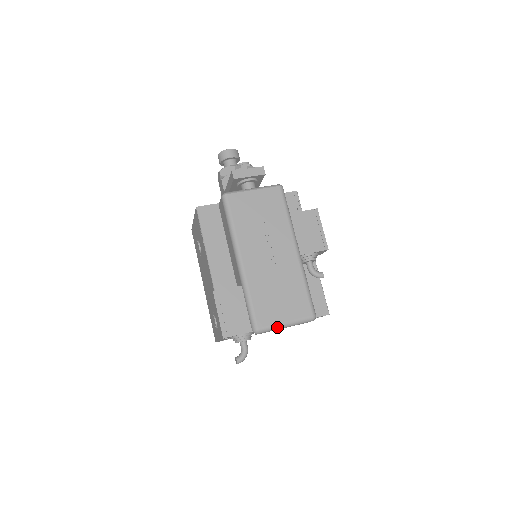
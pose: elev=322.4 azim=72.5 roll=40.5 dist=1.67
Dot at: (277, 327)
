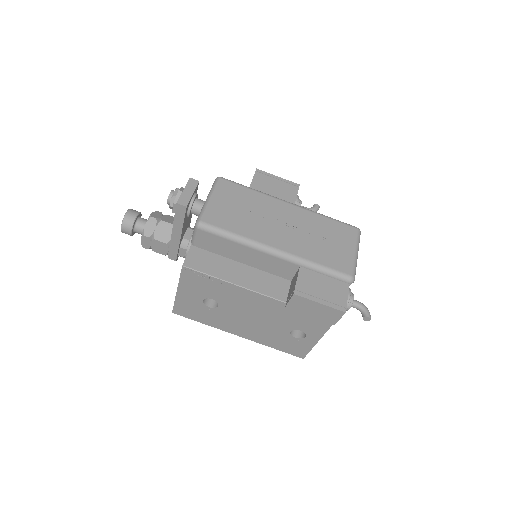
Dot at: (356, 261)
